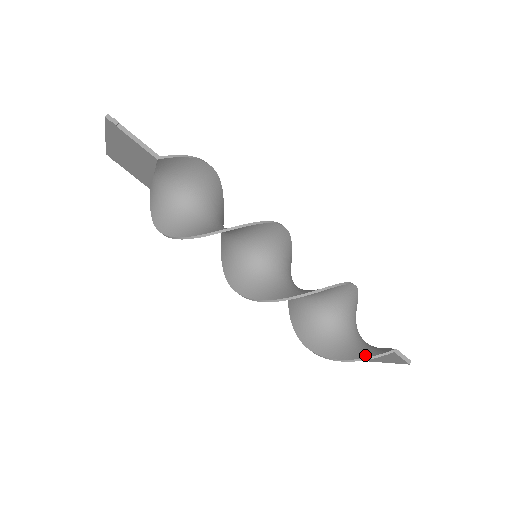
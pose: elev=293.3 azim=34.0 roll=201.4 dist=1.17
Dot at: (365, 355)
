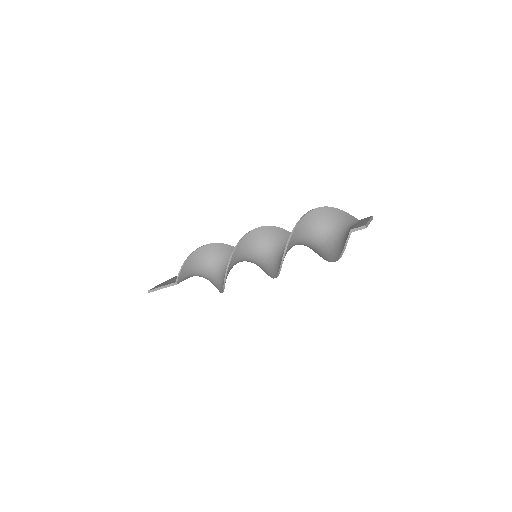
Dot at: (342, 248)
